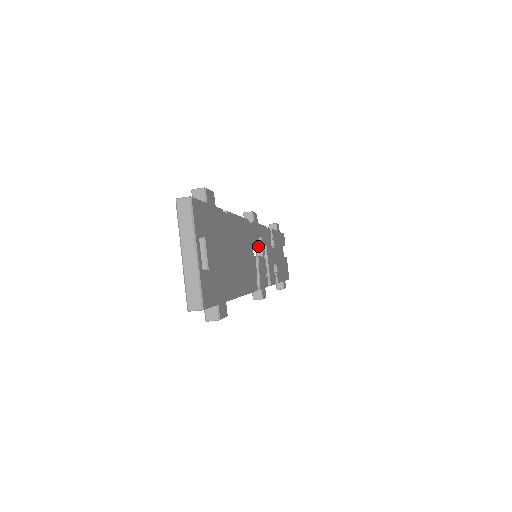
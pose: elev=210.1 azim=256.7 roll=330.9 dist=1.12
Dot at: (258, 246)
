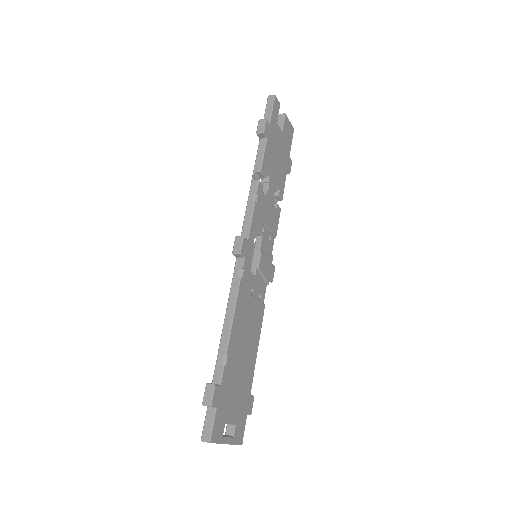
Dot at: occluded
